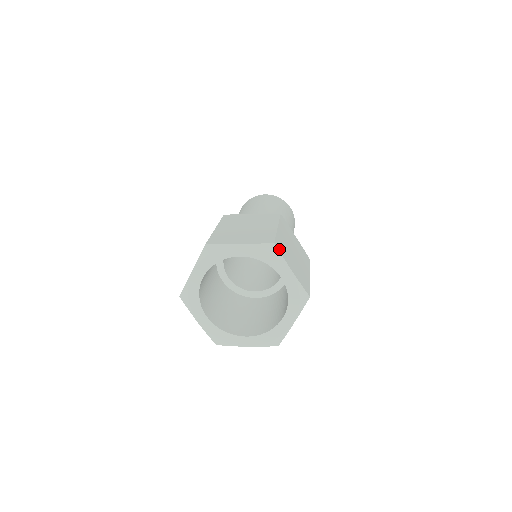
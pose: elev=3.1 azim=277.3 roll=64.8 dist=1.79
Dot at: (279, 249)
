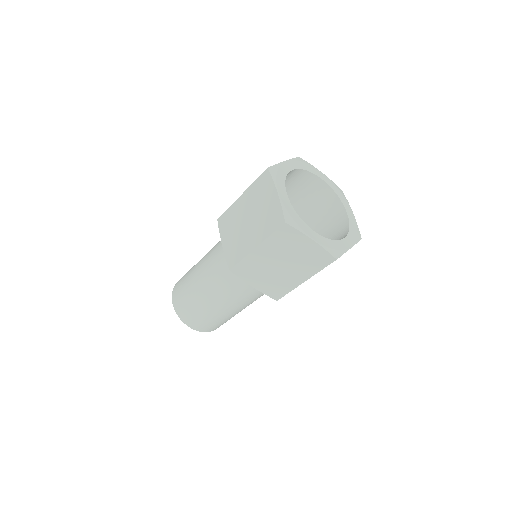
Dot at: occluded
